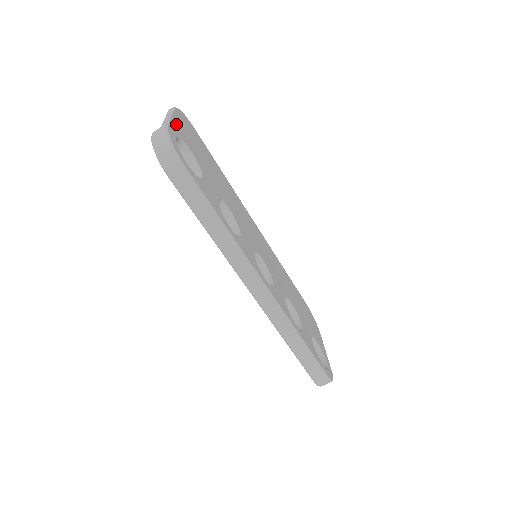
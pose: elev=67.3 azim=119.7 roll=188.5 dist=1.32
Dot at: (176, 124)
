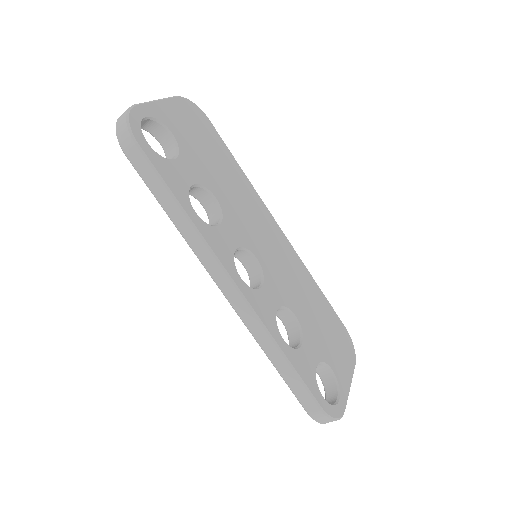
Dot at: (162, 108)
